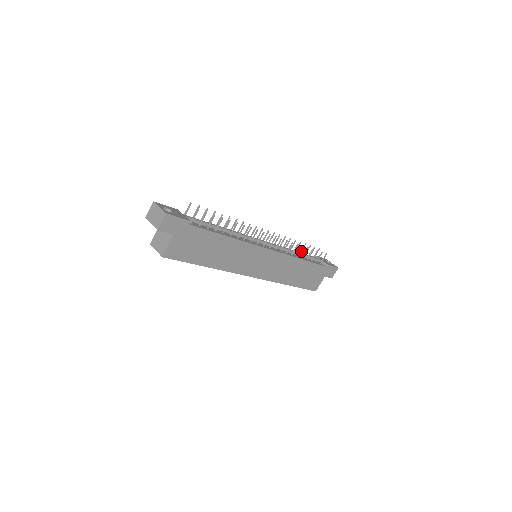
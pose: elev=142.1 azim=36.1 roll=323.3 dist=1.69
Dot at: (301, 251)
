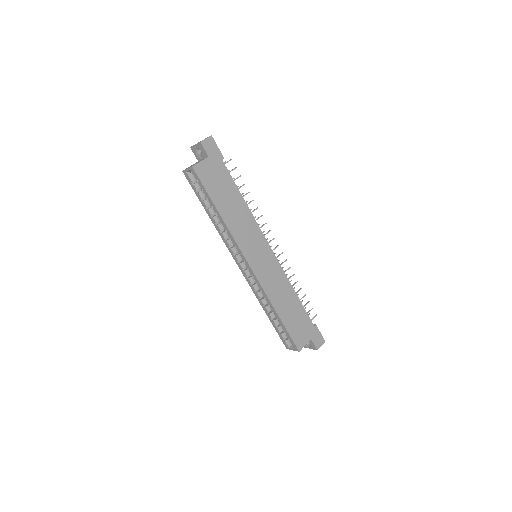
Dot at: occluded
